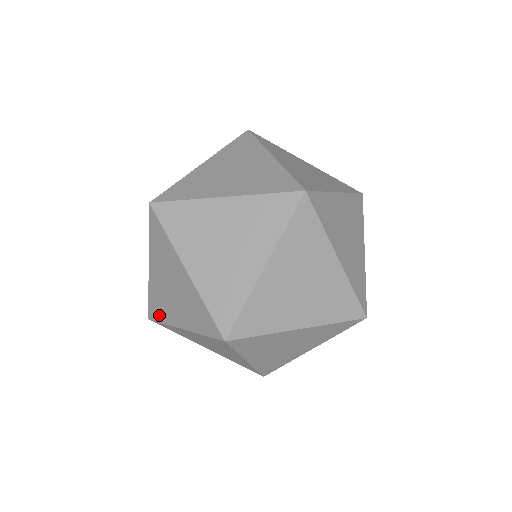
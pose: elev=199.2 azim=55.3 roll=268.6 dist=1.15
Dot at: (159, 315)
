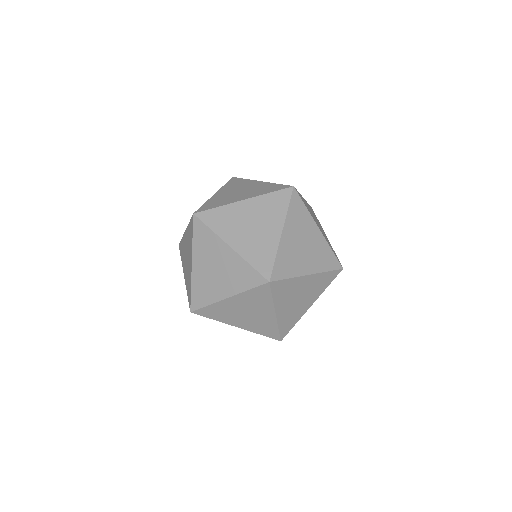
Dot at: (212, 316)
